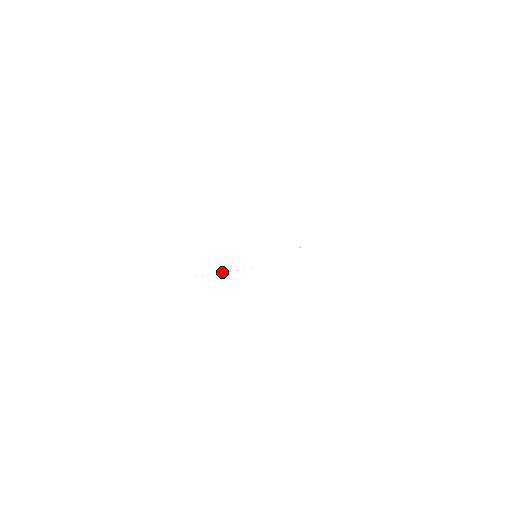
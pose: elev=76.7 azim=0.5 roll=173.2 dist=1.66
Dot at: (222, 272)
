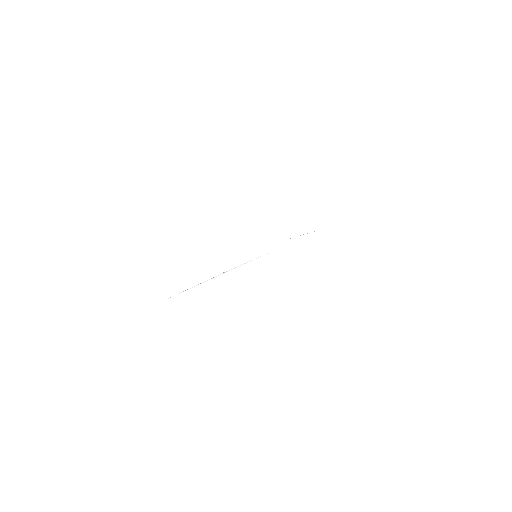
Dot at: (220, 274)
